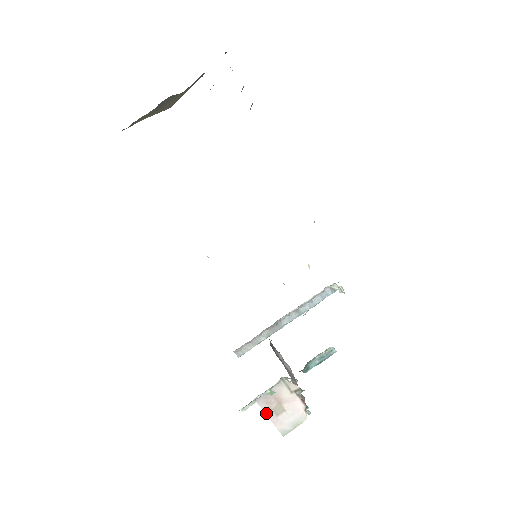
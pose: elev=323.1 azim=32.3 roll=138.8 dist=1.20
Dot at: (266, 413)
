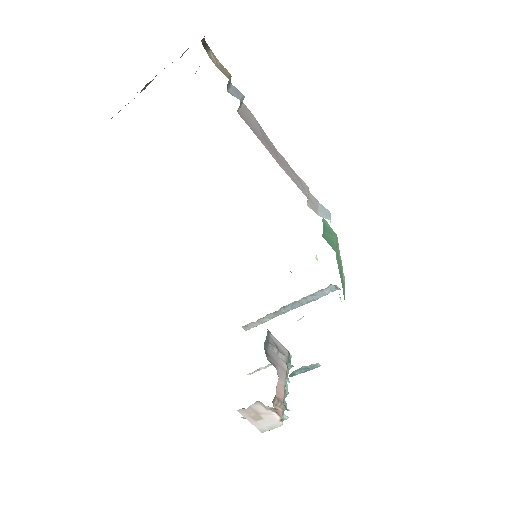
Dot at: (246, 418)
